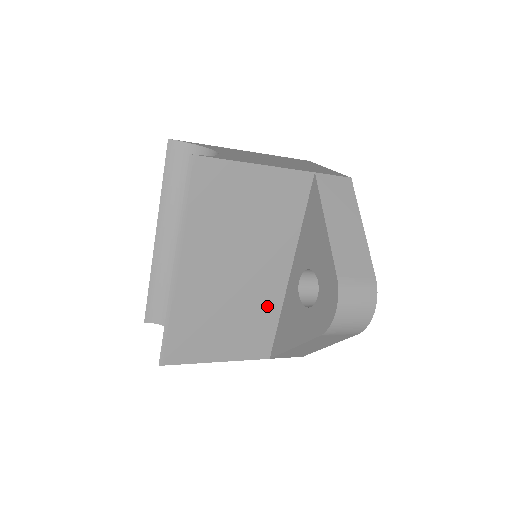
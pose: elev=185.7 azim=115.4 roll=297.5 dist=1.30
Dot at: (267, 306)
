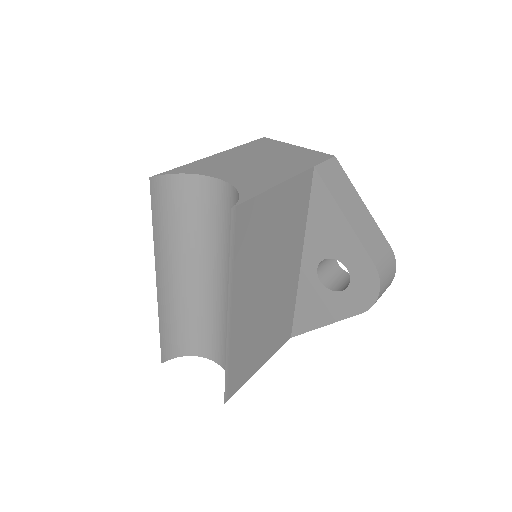
Dot at: (288, 300)
